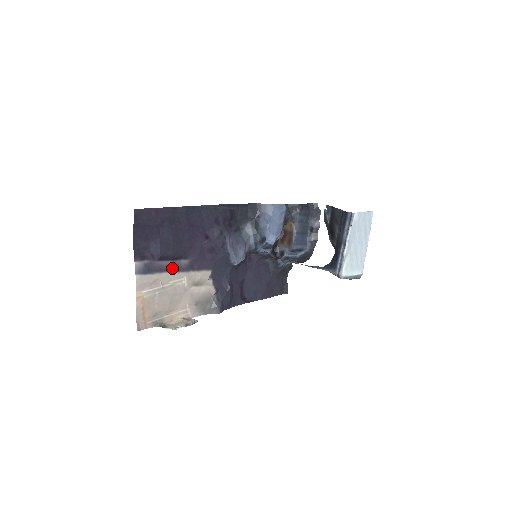
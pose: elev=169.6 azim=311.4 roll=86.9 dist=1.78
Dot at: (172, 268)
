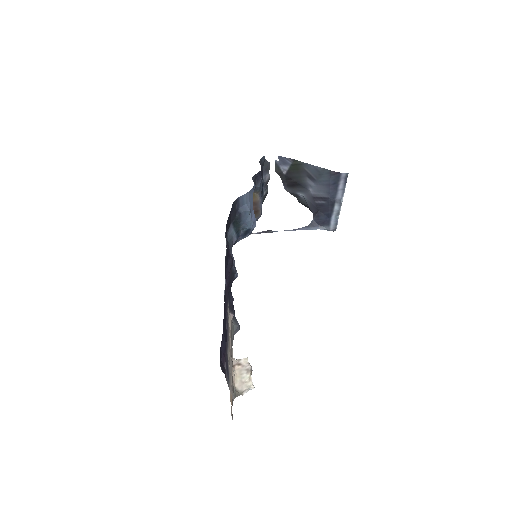
Dot at: (227, 342)
